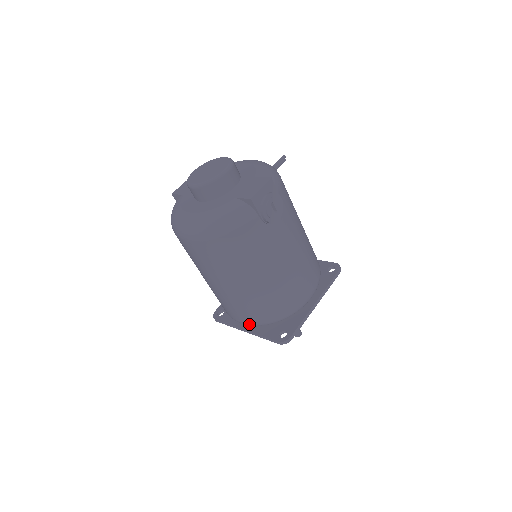
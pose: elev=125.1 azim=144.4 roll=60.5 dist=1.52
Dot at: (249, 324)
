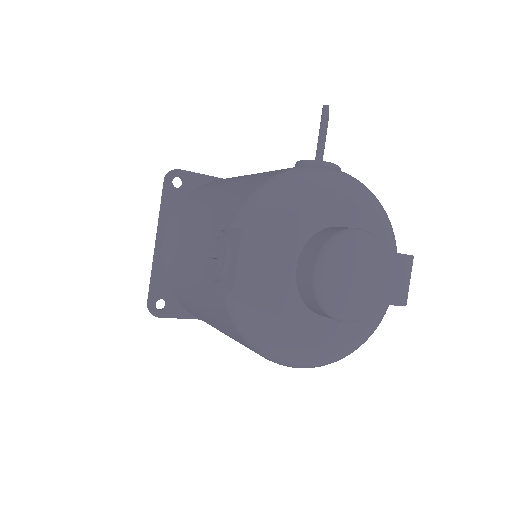
Dot at: occluded
